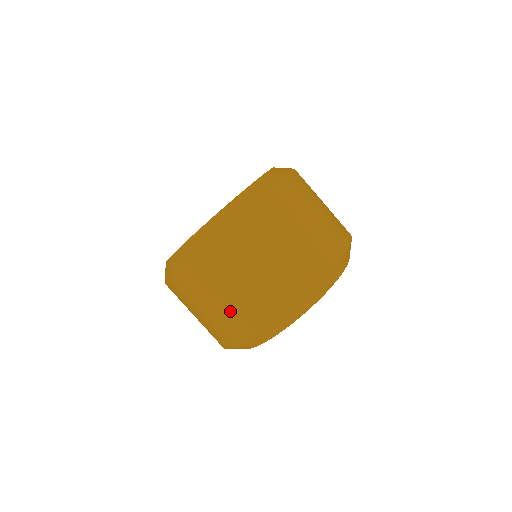
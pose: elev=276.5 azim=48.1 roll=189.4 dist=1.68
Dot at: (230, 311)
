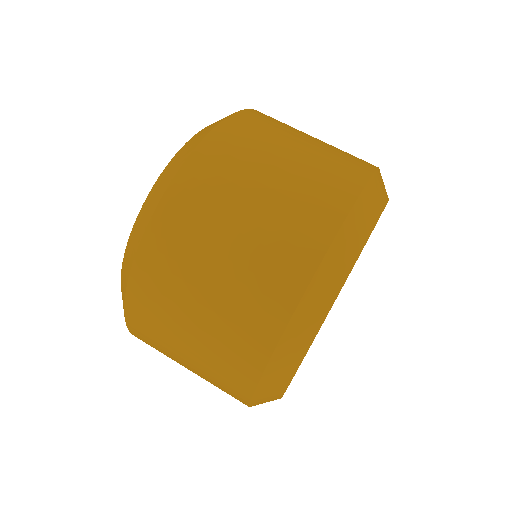
Dot at: (214, 337)
